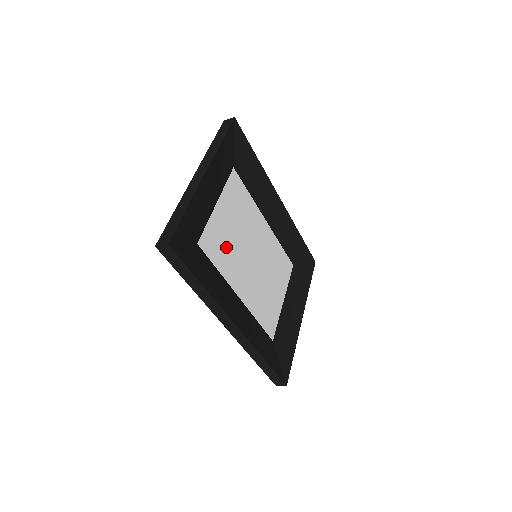
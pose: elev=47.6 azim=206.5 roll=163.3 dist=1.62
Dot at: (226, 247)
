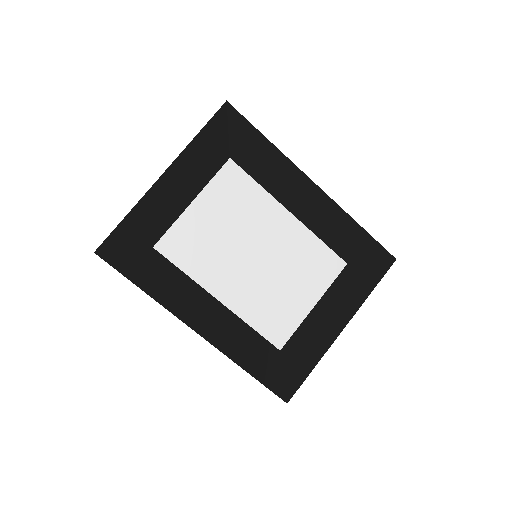
Dot at: (203, 248)
